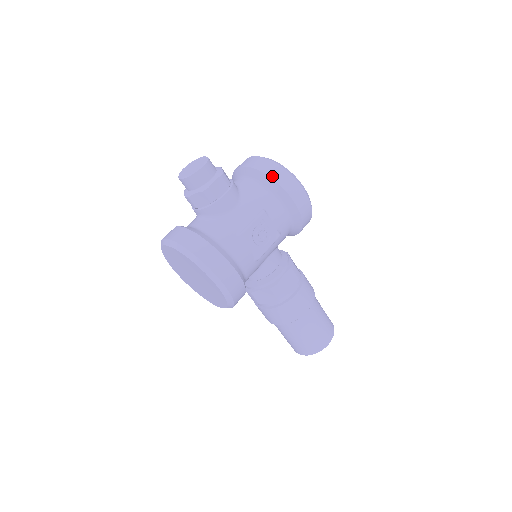
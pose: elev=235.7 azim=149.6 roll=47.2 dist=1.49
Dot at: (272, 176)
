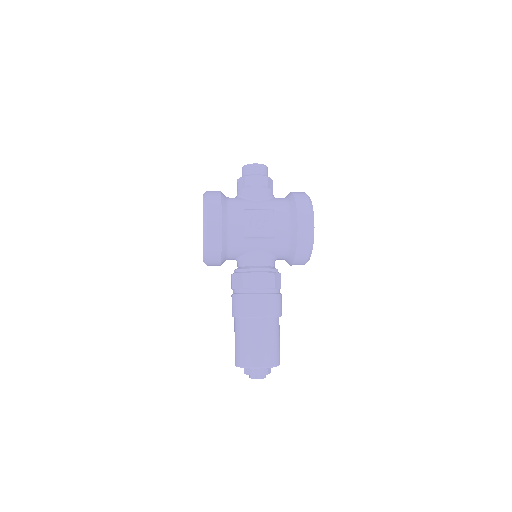
Dot at: (296, 198)
